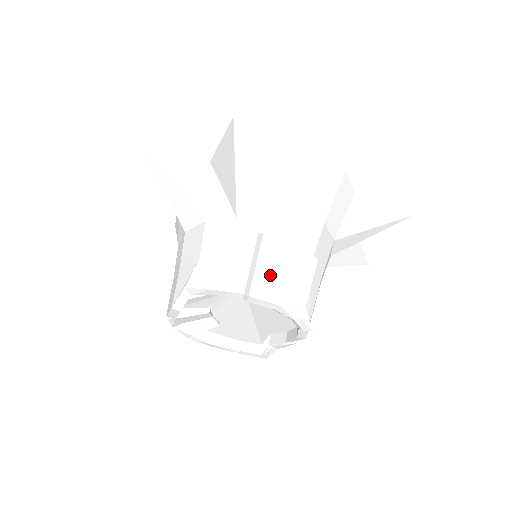
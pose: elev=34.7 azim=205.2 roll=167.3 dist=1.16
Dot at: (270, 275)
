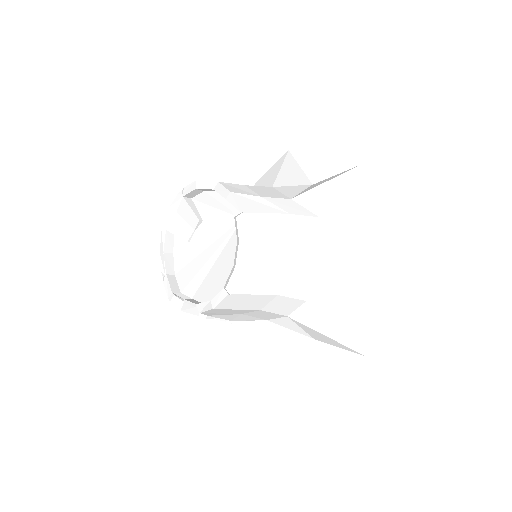
Dot at: (266, 226)
